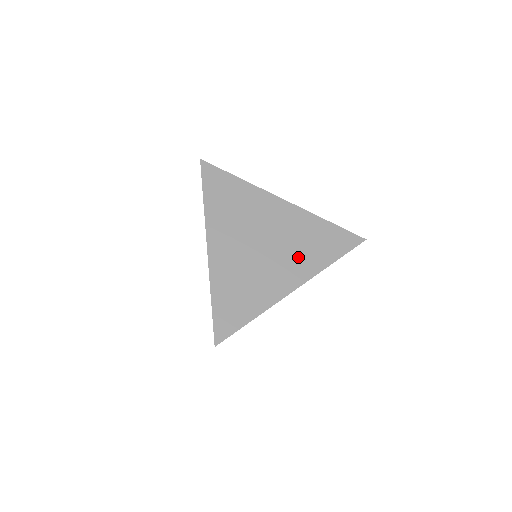
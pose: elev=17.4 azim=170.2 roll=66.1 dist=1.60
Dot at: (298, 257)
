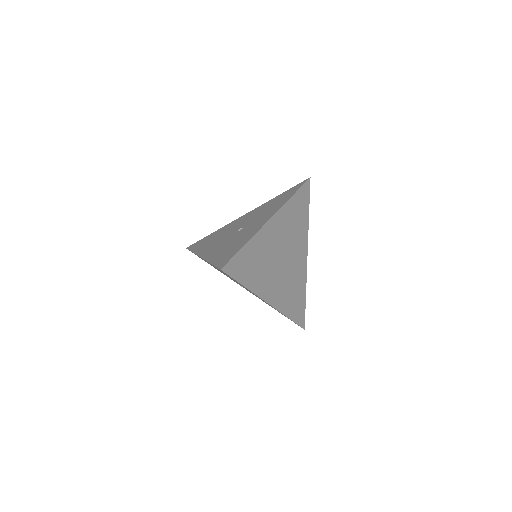
Dot at: (298, 238)
